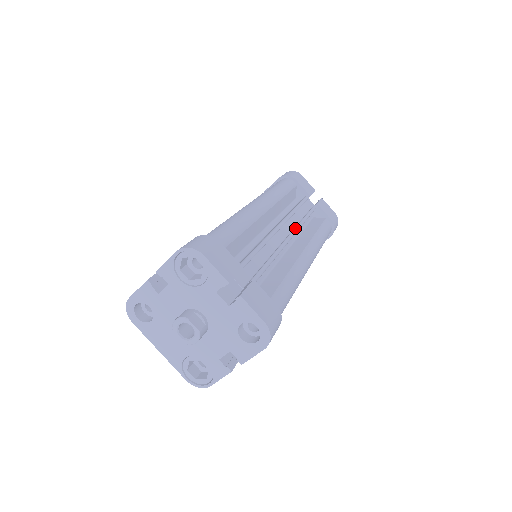
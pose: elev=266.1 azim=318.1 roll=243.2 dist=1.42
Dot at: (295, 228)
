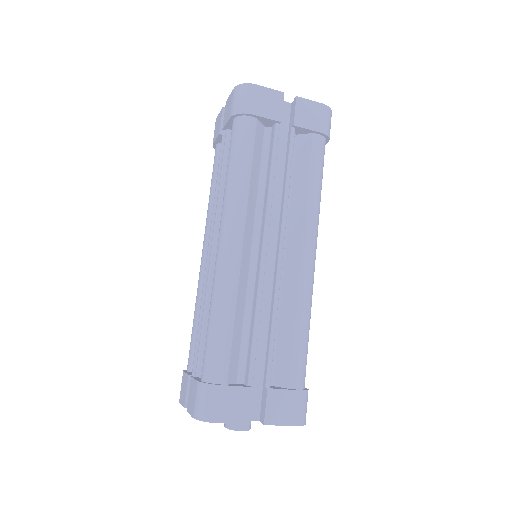
Dot at: (281, 227)
